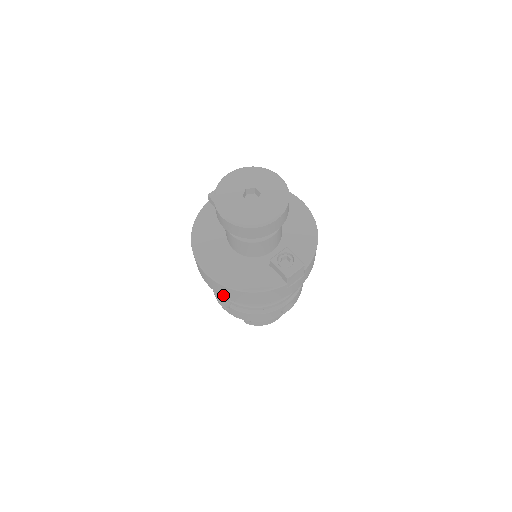
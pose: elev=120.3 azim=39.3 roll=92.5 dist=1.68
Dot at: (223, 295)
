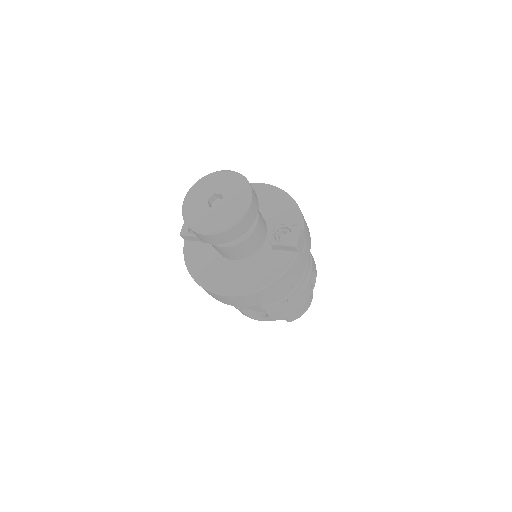
Dot at: (254, 304)
